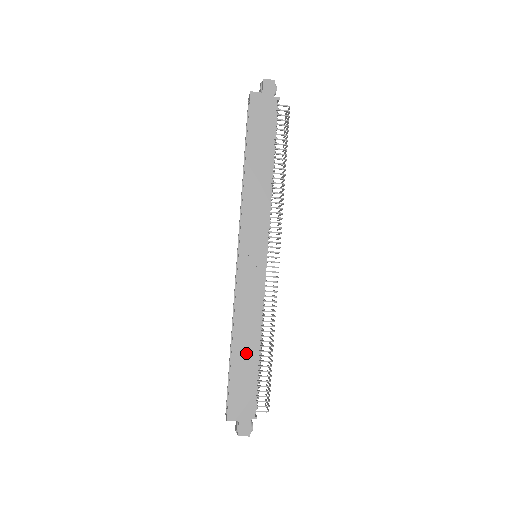
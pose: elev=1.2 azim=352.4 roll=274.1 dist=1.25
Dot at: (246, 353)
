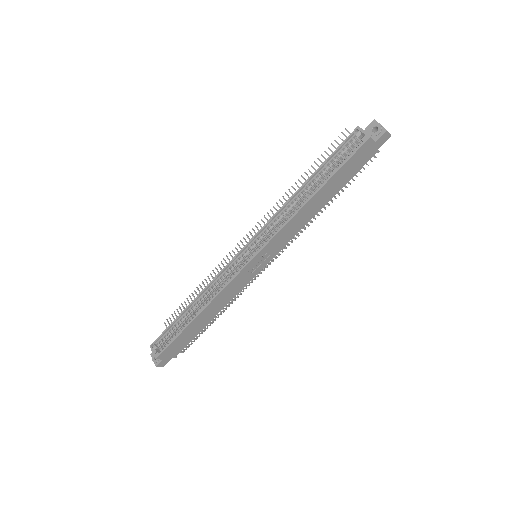
Dot at: (201, 322)
